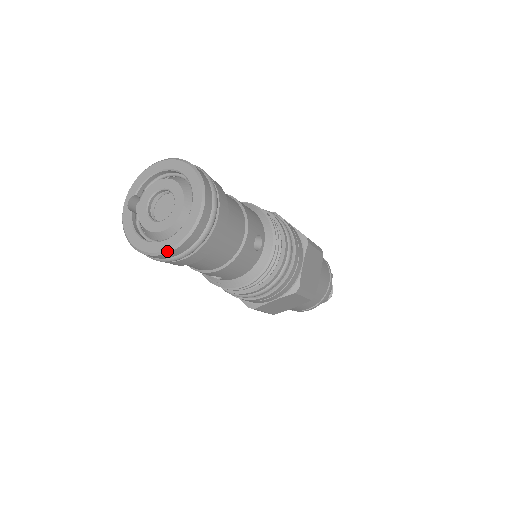
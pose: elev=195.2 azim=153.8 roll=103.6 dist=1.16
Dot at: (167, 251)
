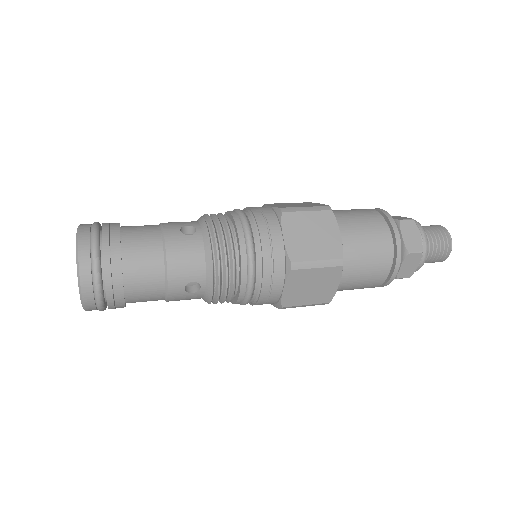
Dot at: occluded
